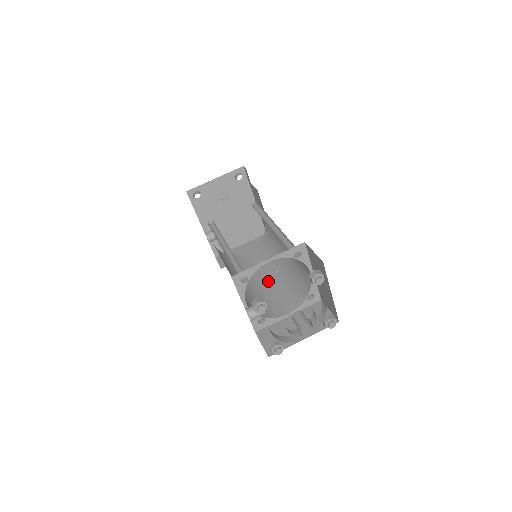
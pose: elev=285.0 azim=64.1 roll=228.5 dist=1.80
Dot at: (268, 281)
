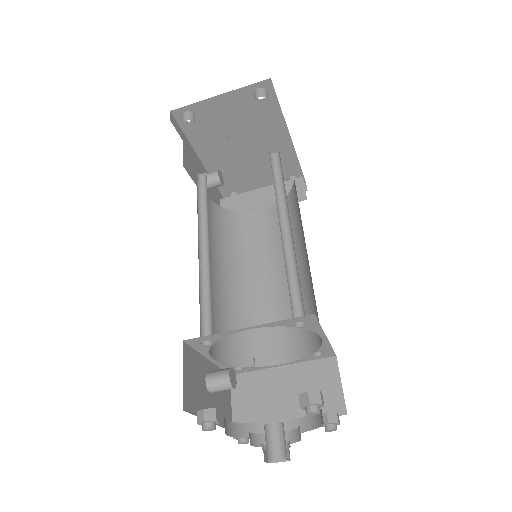
Dot at: (273, 284)
